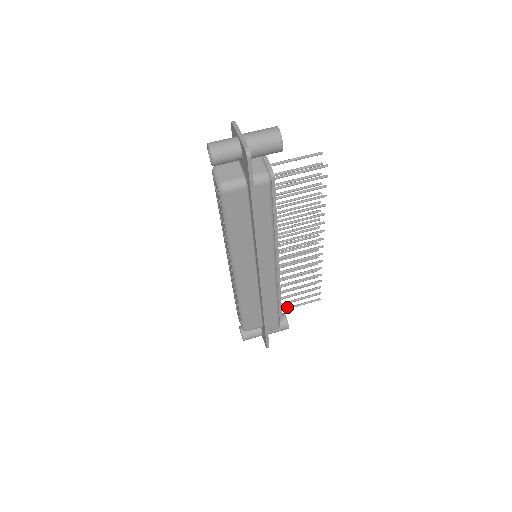
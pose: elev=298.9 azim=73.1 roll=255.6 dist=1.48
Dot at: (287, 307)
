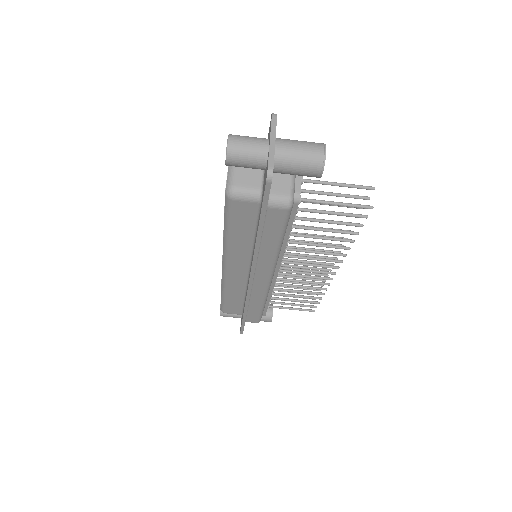
Dot at: (276, 306)
